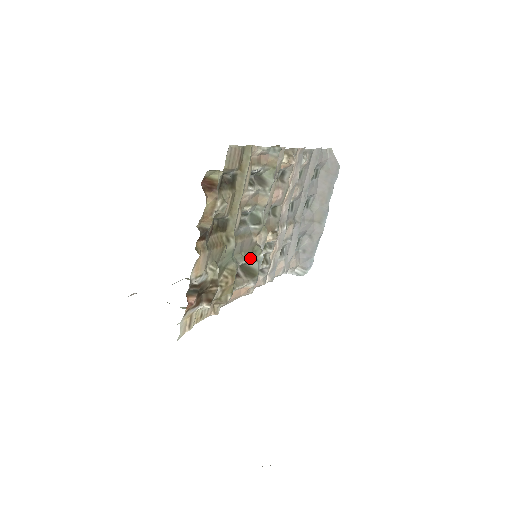
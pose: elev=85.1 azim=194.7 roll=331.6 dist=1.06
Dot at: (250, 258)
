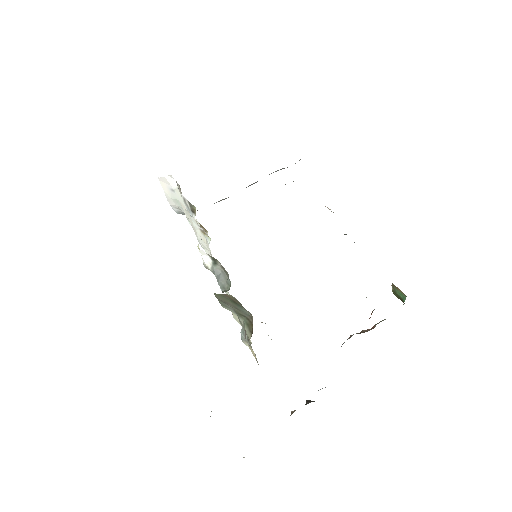
Dot at: occluded
